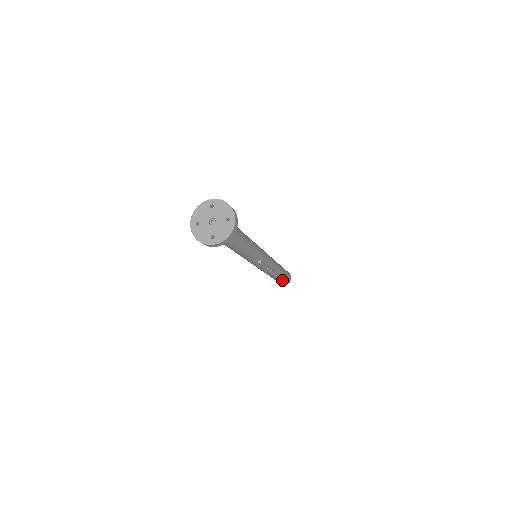
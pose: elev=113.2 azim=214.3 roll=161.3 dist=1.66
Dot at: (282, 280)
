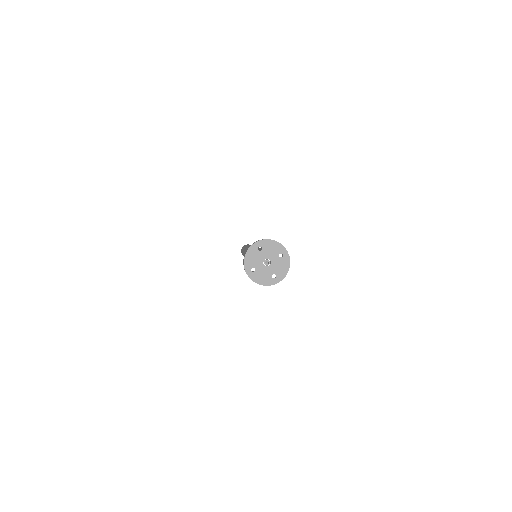
Dot at: occluded
